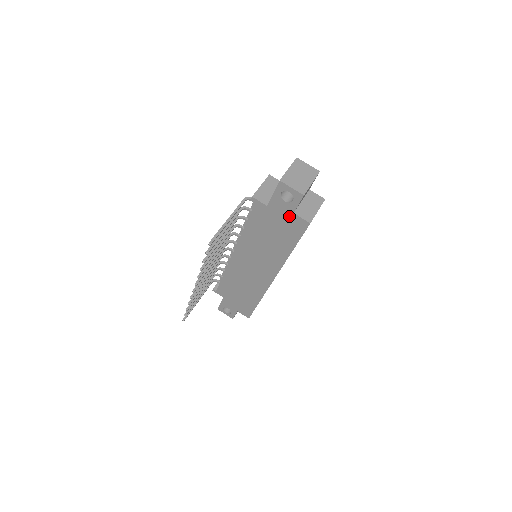
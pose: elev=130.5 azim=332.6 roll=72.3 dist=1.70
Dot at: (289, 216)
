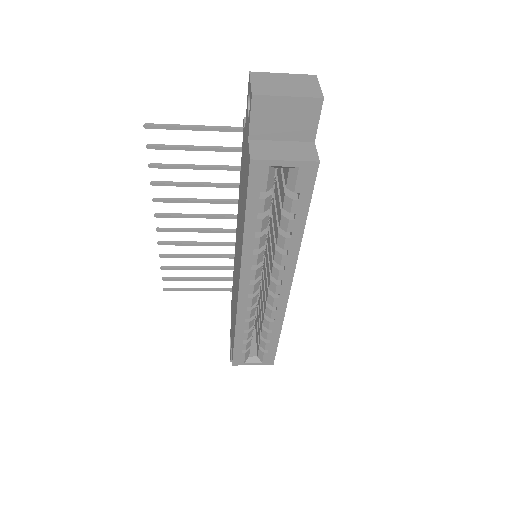
Dot at: (247, 148)
